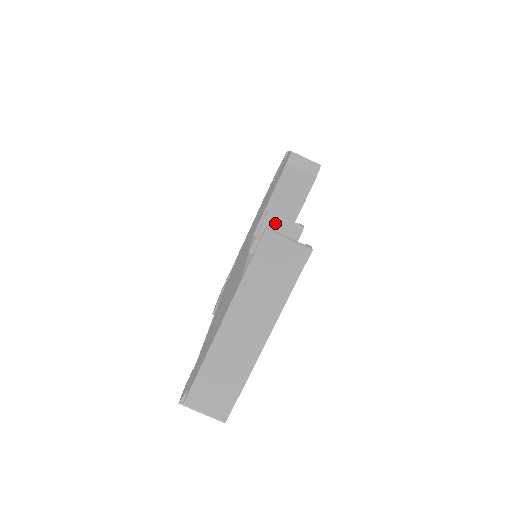
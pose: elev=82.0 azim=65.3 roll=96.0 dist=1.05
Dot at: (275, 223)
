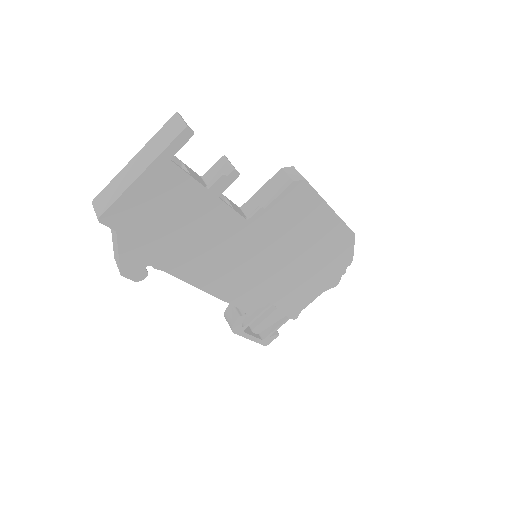
Dot at: (223, 162)
